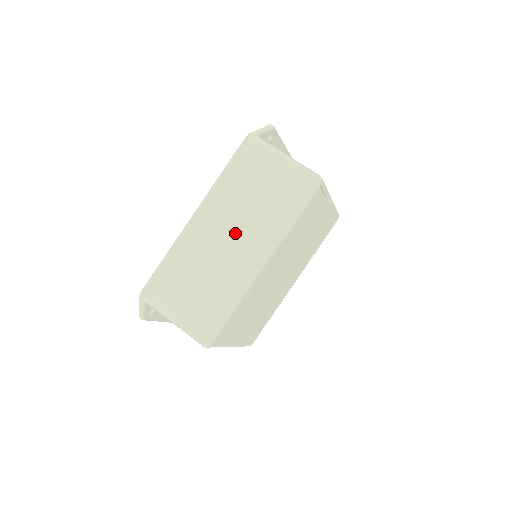
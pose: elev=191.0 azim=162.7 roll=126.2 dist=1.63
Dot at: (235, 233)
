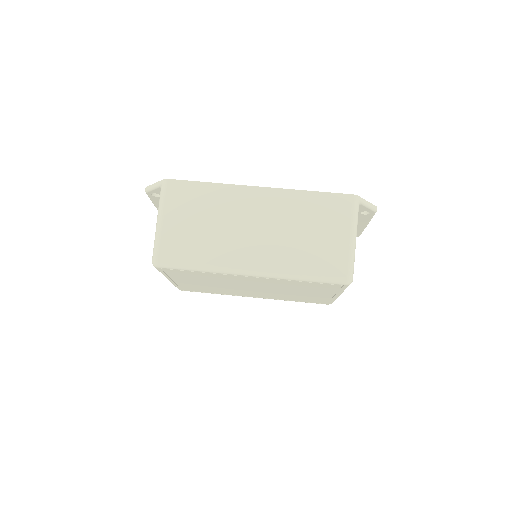
Dot at: (263, 234)
